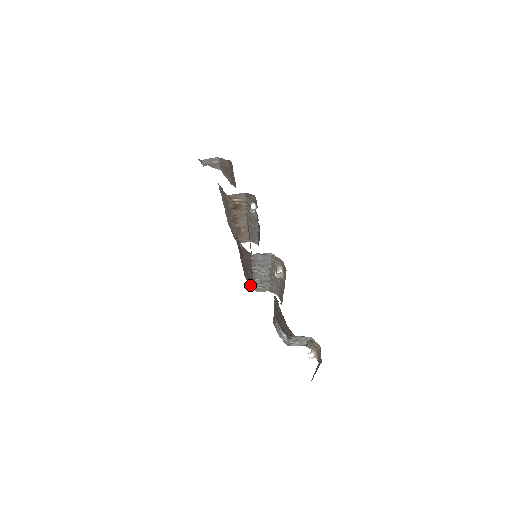
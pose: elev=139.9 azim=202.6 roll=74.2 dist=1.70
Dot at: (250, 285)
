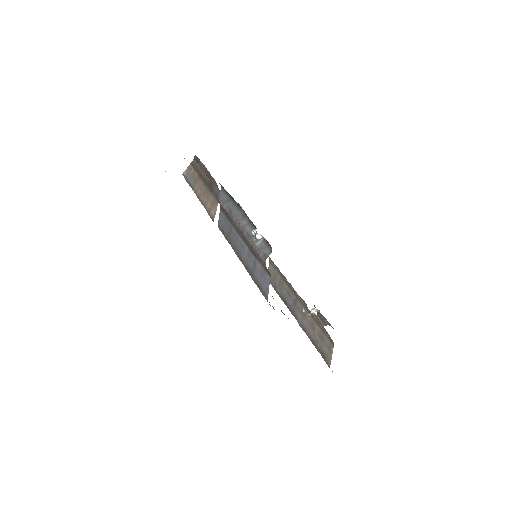
Dot at: occluded
